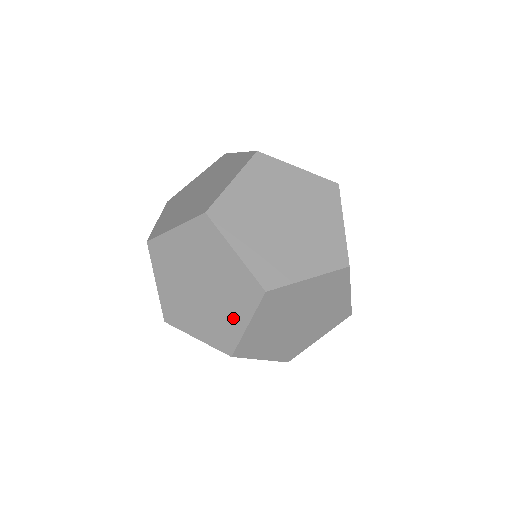
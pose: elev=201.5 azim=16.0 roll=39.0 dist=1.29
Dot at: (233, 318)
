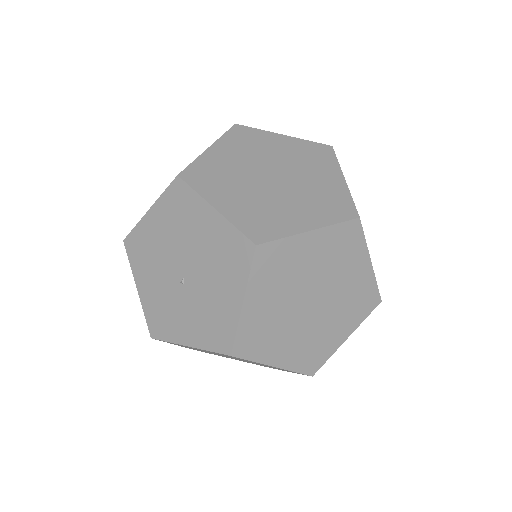
Dot at: (336, 333)
